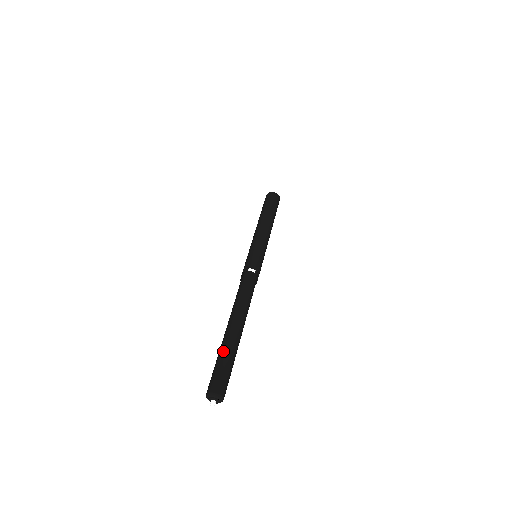
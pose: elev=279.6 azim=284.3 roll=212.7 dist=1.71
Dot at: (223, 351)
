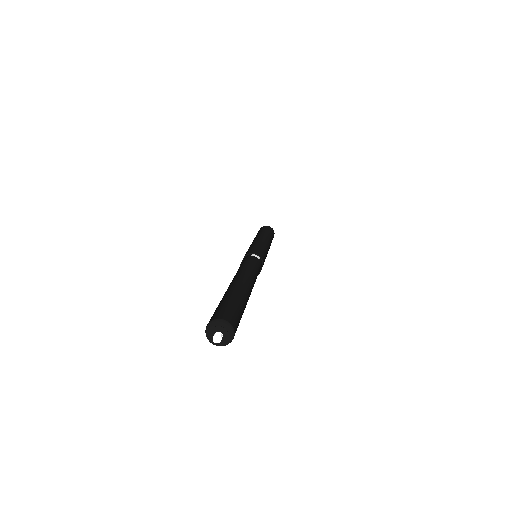
Dot at: (226, 295)
